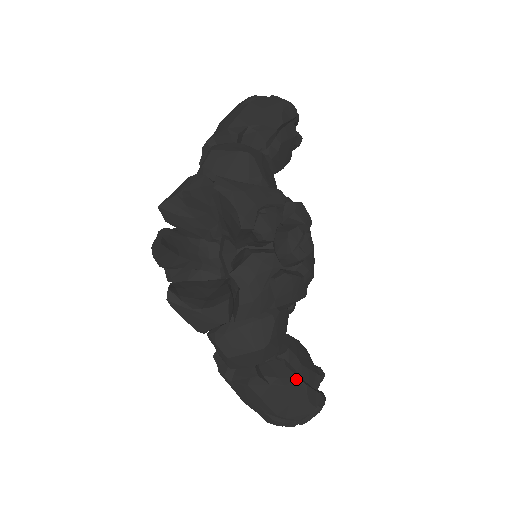
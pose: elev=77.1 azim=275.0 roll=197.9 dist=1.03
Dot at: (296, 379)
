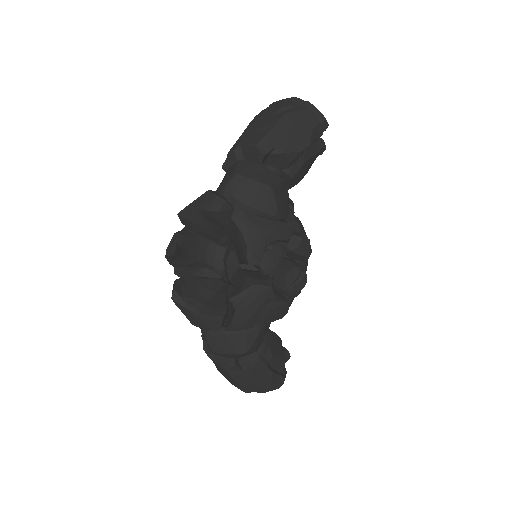
Dot at: (265, 368)
